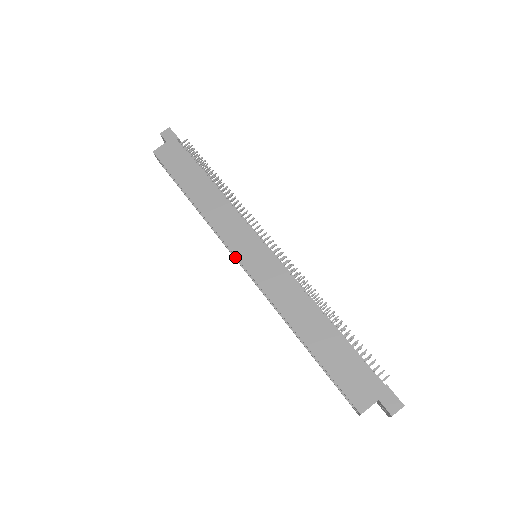
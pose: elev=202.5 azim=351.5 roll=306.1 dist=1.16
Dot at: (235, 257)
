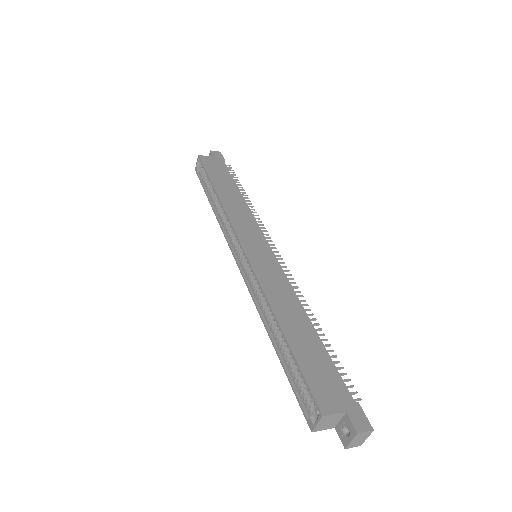
Dot at: (233, 251)
